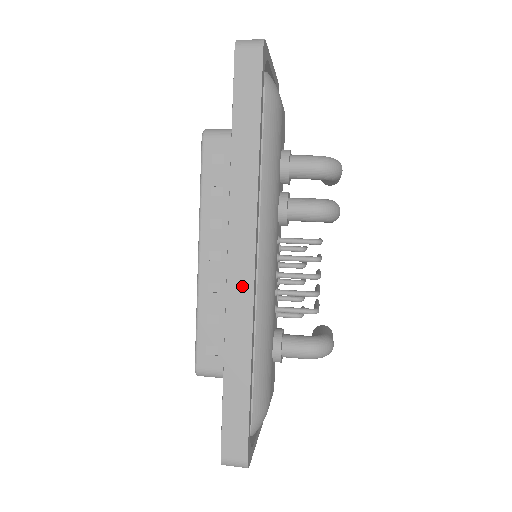
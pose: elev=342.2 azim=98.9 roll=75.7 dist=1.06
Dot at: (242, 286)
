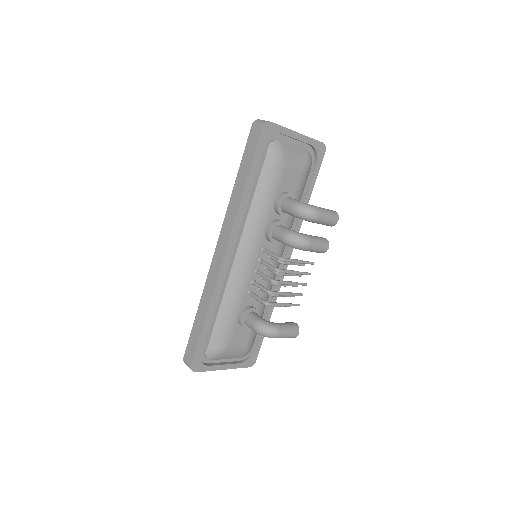
Dot at: (216, 266)
